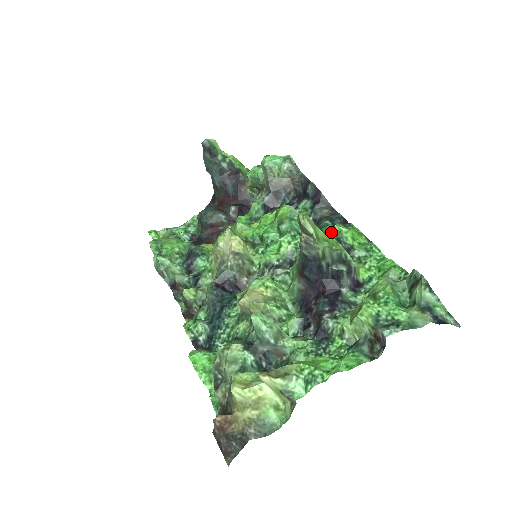
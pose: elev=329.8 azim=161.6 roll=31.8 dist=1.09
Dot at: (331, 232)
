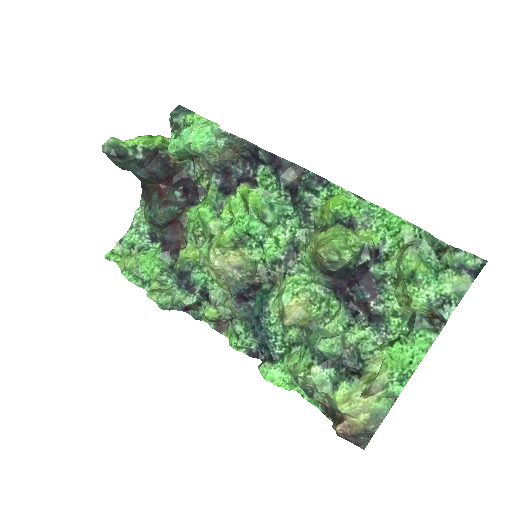
Dot at: (324, 211)
